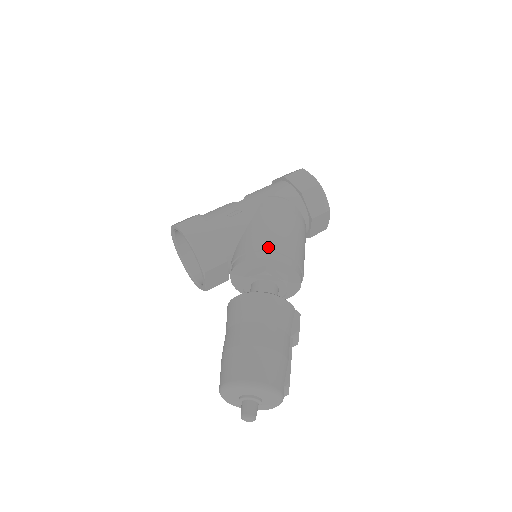
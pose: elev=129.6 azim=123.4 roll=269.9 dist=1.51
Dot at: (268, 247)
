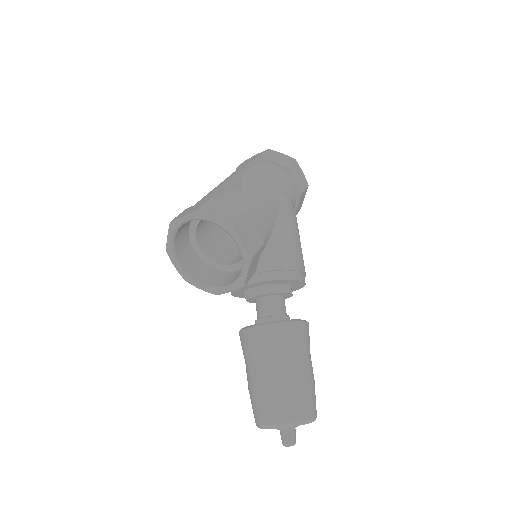
Dot at: (300, 267)
